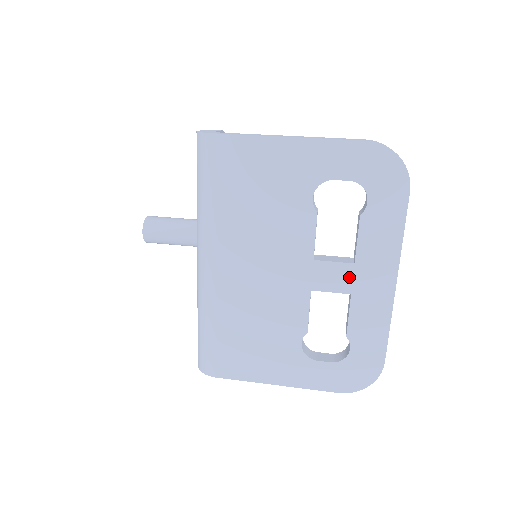
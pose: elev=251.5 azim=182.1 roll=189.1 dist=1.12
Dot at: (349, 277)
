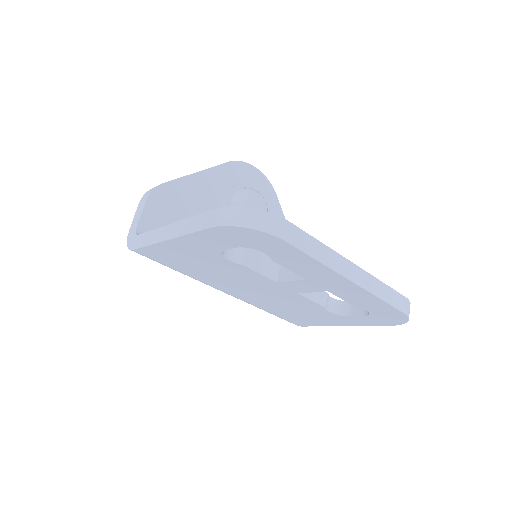
Dot at: (313, 285)
